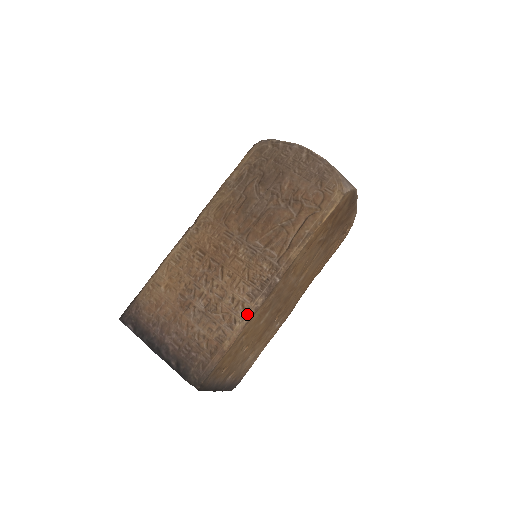
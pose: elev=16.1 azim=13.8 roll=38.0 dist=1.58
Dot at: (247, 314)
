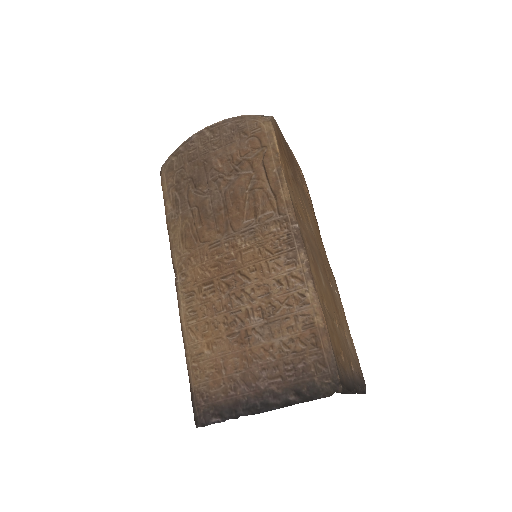
Dot at: (305, 278)
